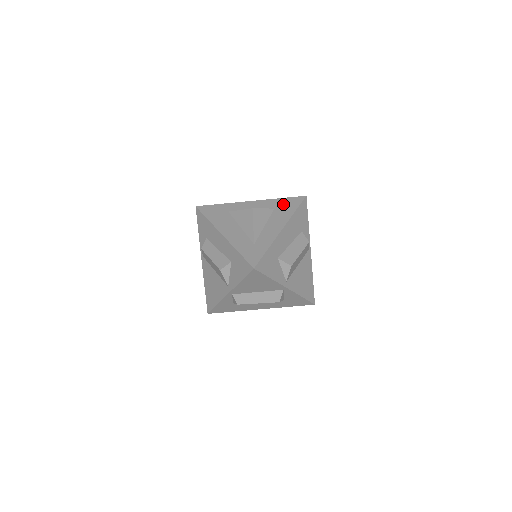
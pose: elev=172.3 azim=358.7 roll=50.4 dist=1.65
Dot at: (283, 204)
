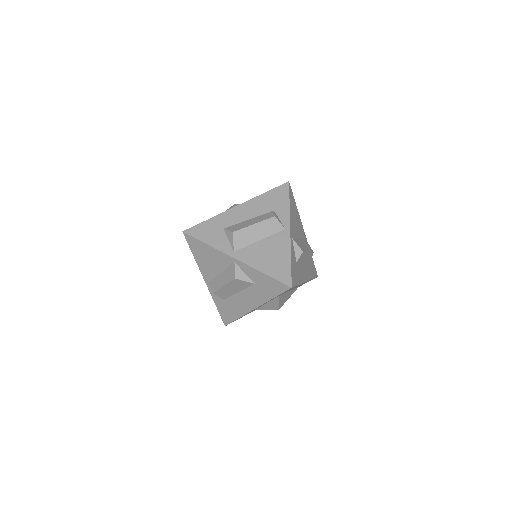
Dot at: occluded
